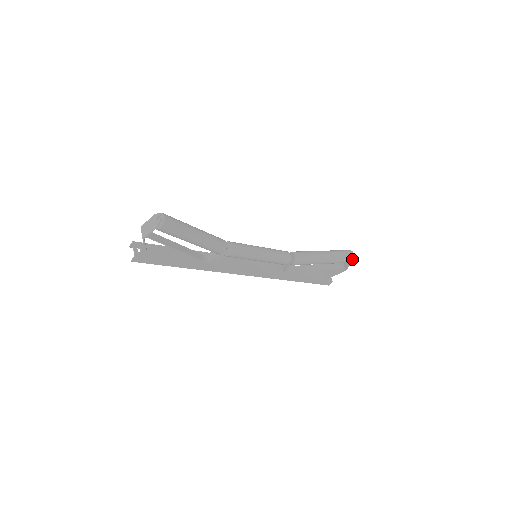
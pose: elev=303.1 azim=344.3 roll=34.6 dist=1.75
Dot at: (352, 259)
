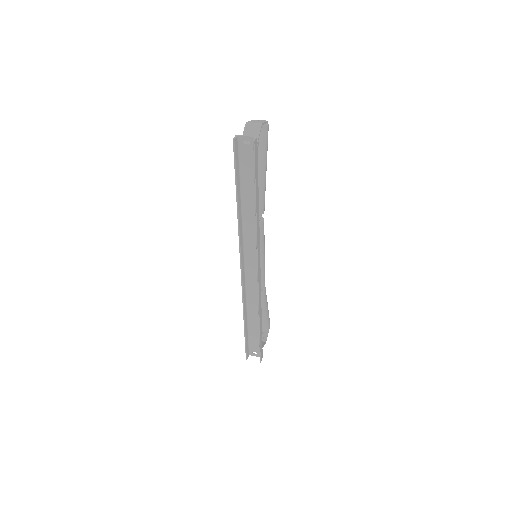
Dot at: occluded
